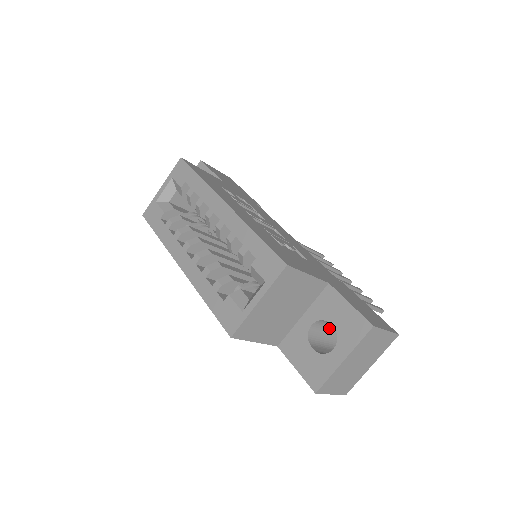
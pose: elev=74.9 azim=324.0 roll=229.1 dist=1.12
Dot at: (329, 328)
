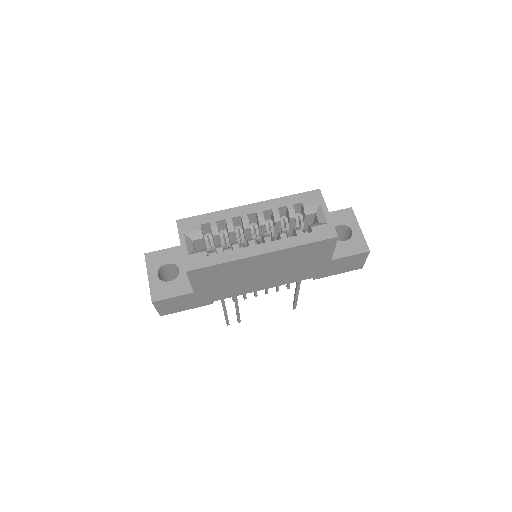
Dot at: occluded
